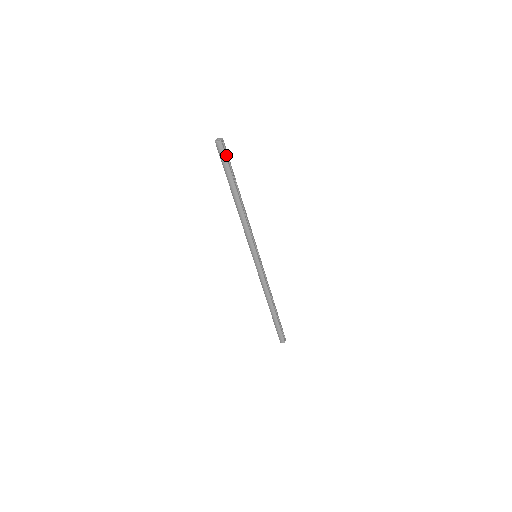
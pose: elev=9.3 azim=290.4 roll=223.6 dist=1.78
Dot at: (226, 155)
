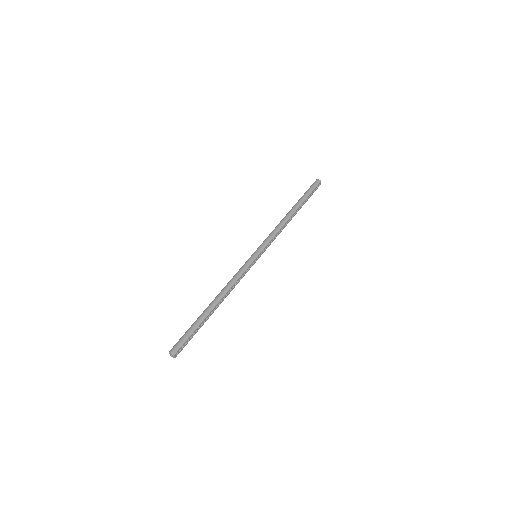
Dot at: (185, 342)
